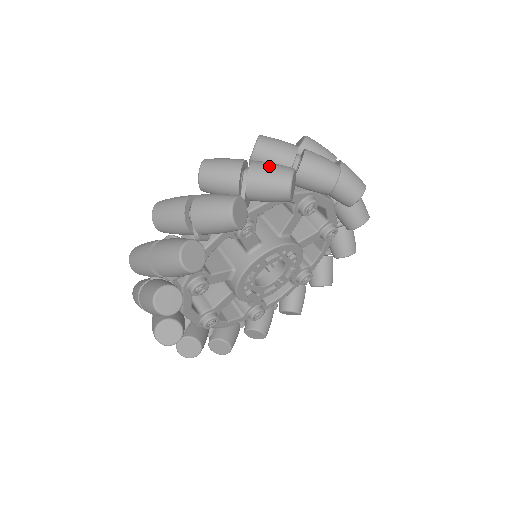
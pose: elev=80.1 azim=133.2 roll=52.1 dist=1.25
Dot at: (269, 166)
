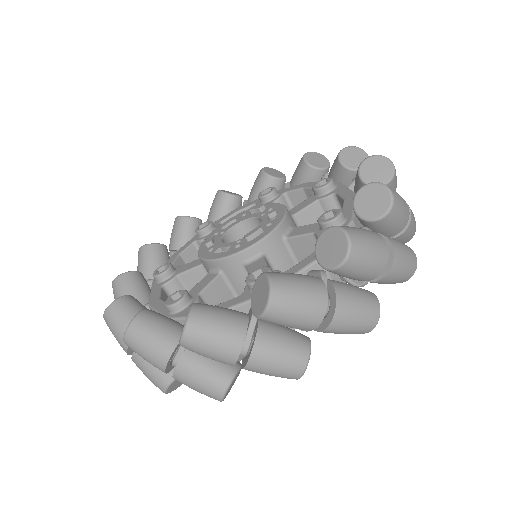
Dot at: (357, 314)
